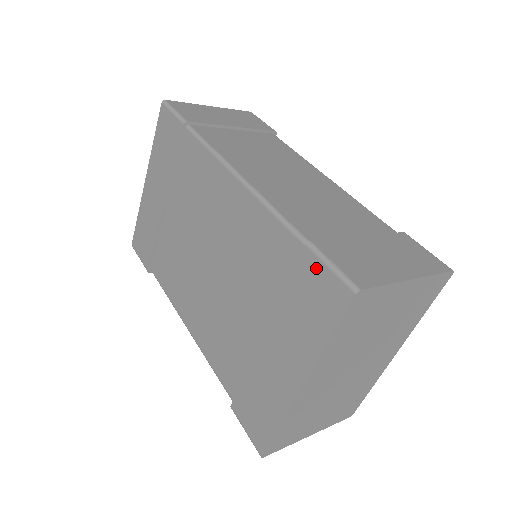
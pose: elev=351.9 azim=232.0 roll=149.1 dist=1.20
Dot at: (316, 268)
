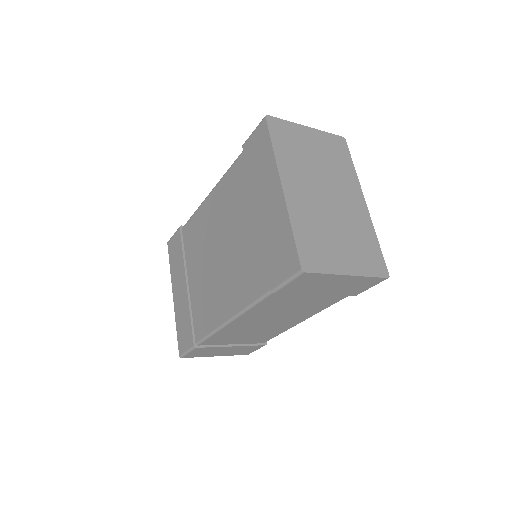
Dot at: (250, 142)
